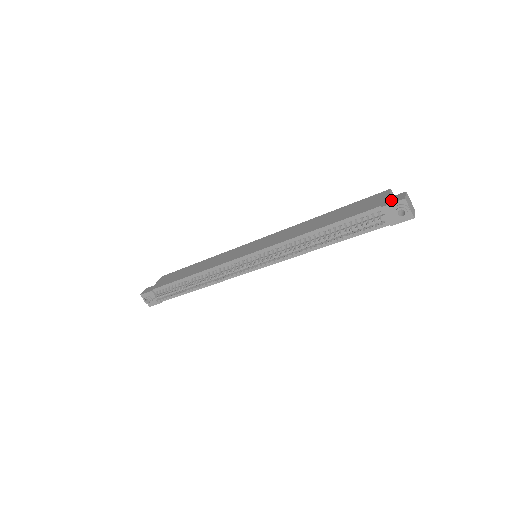
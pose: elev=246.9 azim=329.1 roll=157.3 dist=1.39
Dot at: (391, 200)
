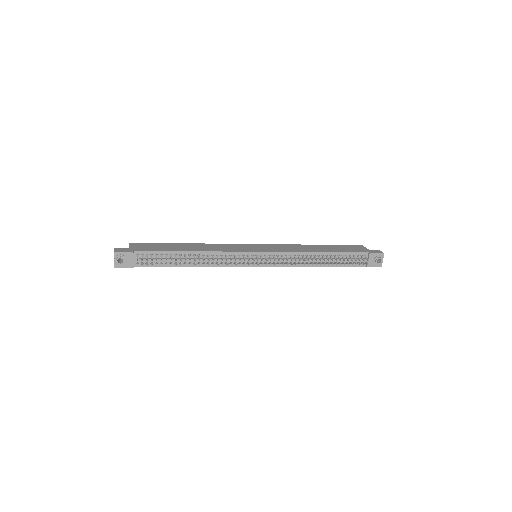
Dot at: (374, 251)
